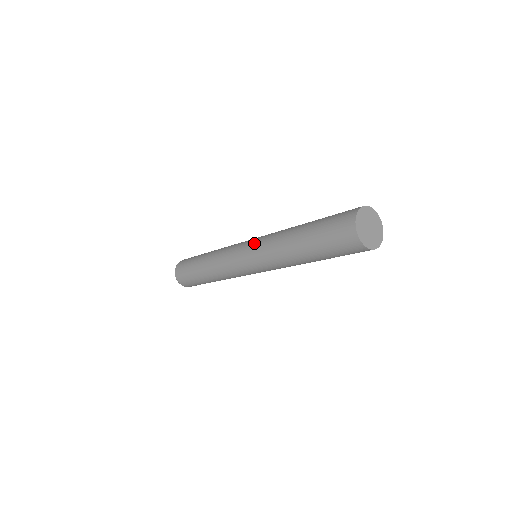
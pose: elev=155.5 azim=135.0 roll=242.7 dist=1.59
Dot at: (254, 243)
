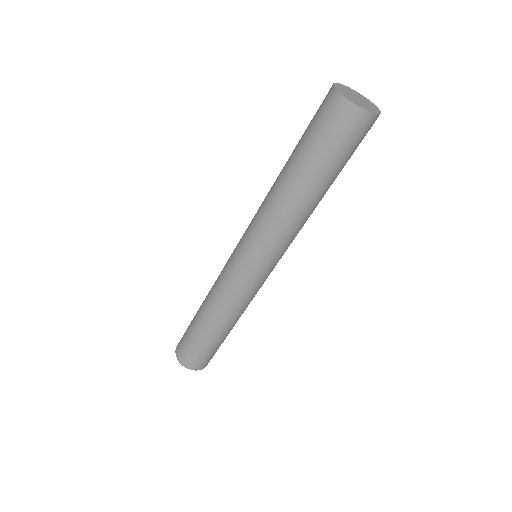
Dot at: (246, 237)
